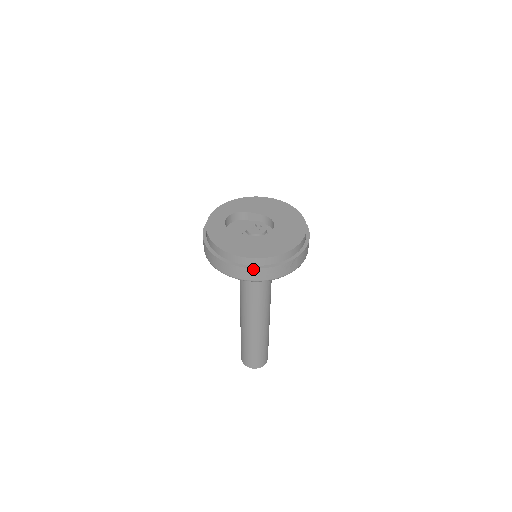
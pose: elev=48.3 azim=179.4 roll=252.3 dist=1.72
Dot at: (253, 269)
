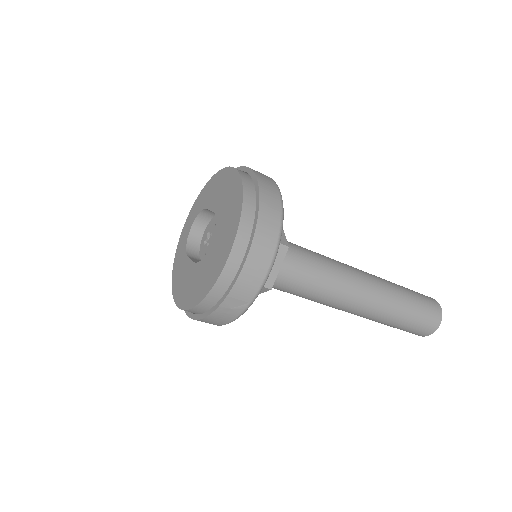
Dot at: (194, 319)
